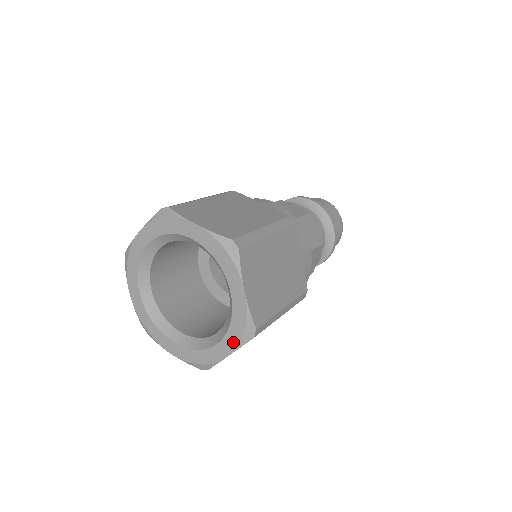
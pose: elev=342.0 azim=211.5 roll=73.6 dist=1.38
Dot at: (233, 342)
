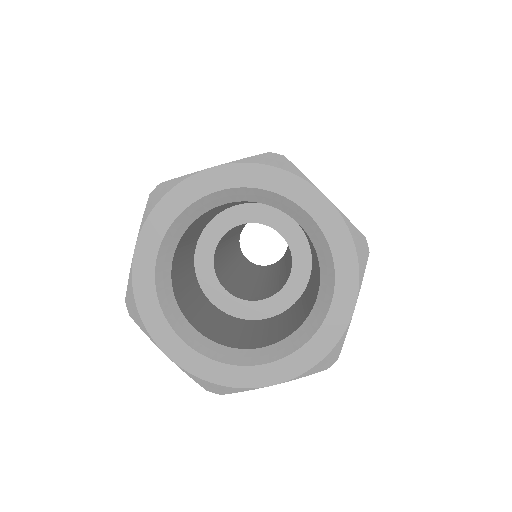
Dot at: (297, 367)
